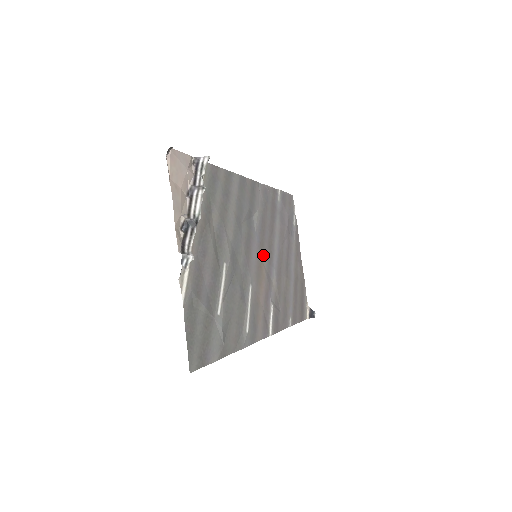
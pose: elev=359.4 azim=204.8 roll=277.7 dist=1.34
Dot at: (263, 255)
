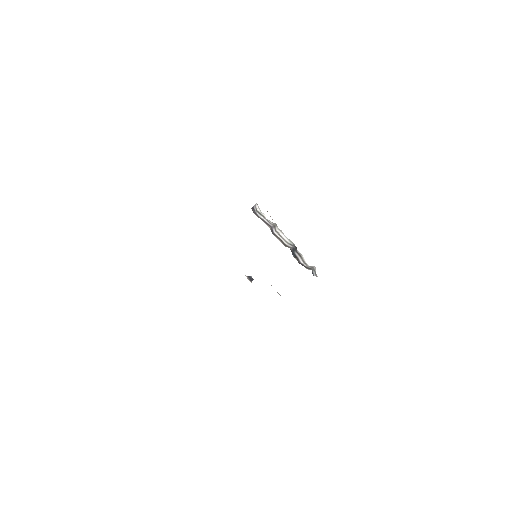
Dot at: occluded
